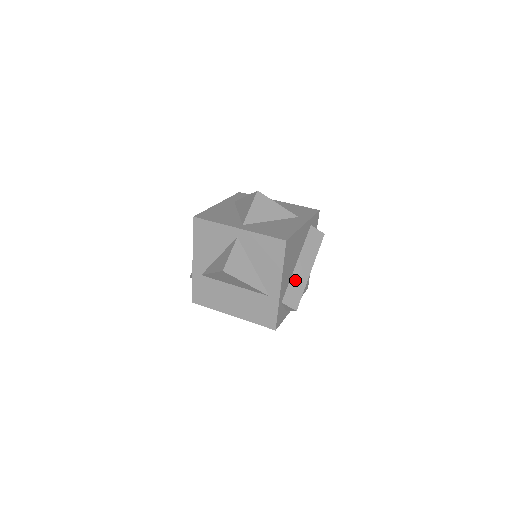
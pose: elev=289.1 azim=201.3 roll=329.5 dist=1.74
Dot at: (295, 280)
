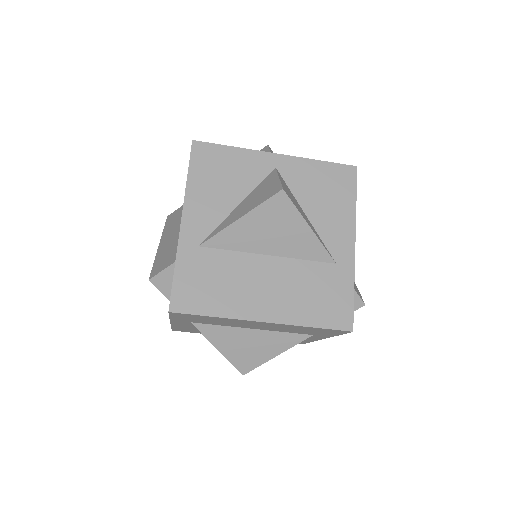
Dot at: occluded
